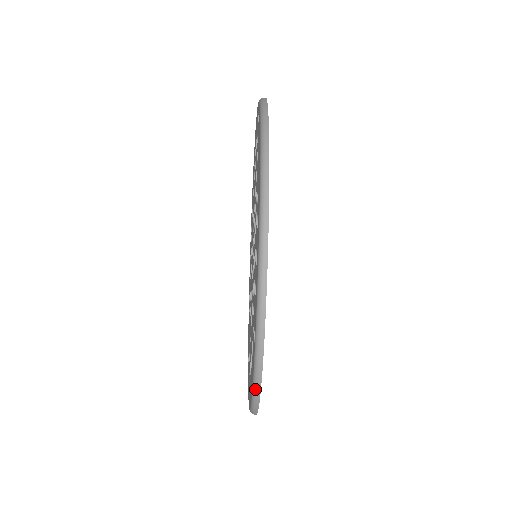
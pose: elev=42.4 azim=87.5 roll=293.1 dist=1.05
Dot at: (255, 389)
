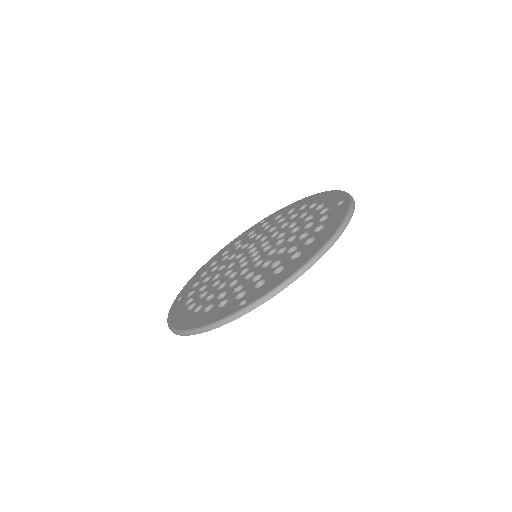
Dot at: (211, 326)
